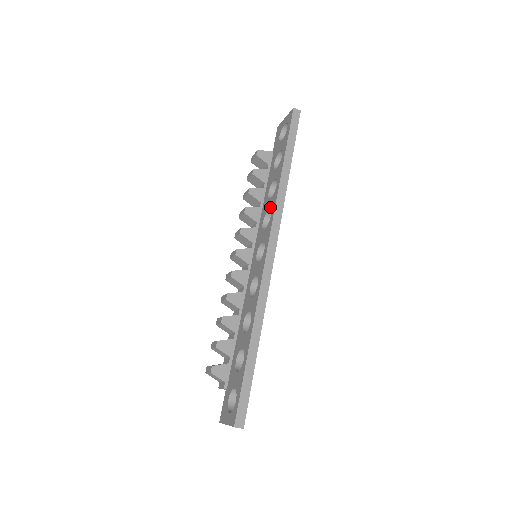
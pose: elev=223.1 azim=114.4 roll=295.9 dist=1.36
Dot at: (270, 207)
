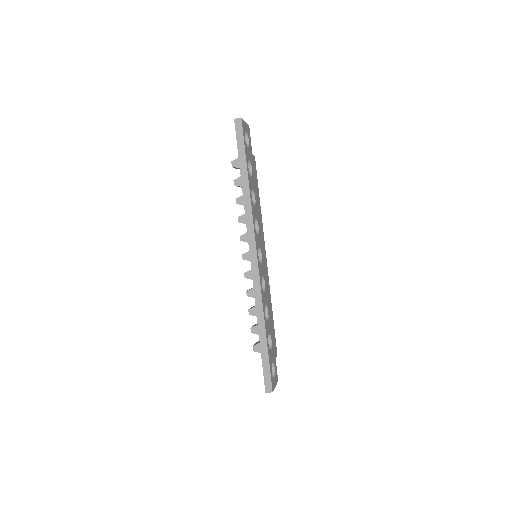
Dot at: occluded
